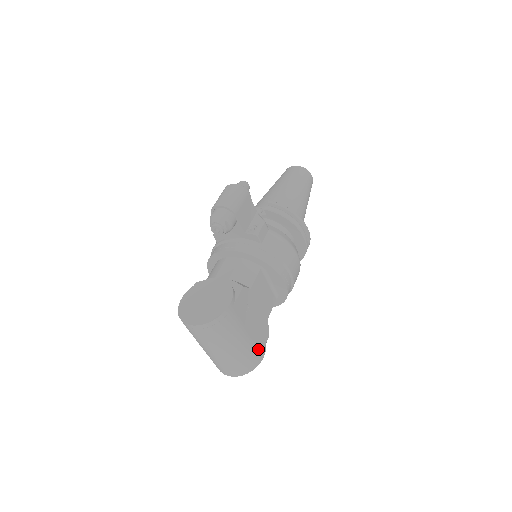
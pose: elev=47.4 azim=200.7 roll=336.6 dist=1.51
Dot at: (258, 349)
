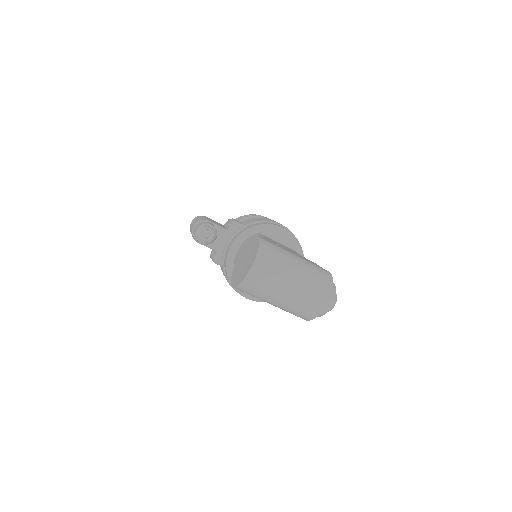
Dot at: (318, 267)
